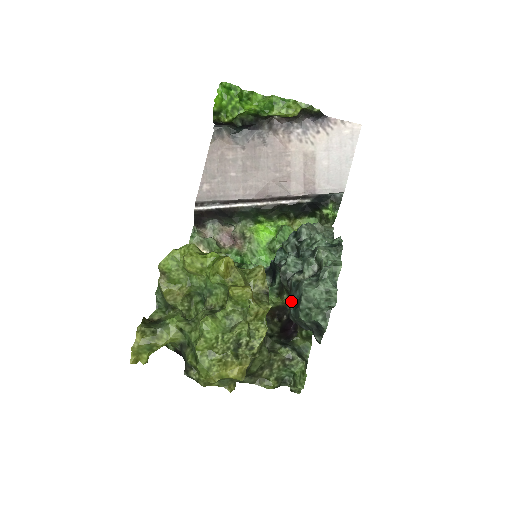
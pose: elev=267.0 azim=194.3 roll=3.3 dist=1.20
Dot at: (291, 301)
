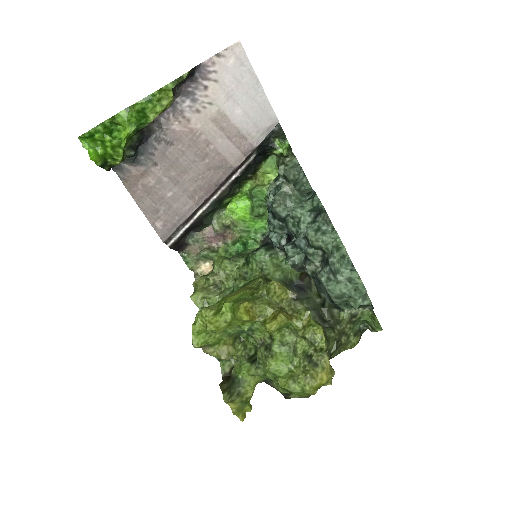
Dot at: (322, 293)
